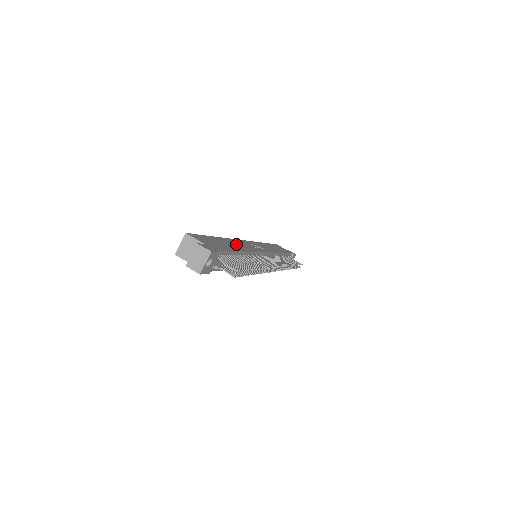
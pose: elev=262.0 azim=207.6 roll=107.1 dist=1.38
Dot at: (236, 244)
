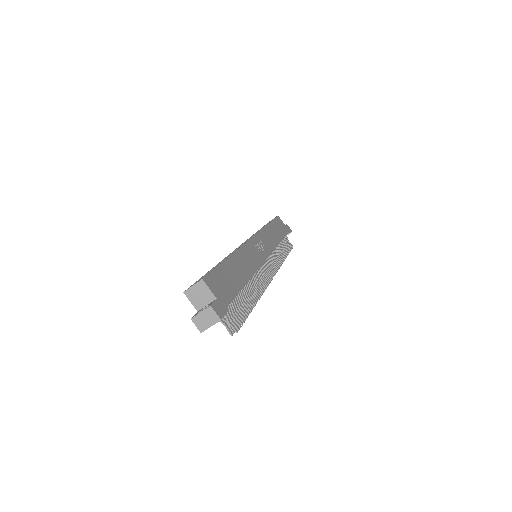
Dot at: (244, 263)
